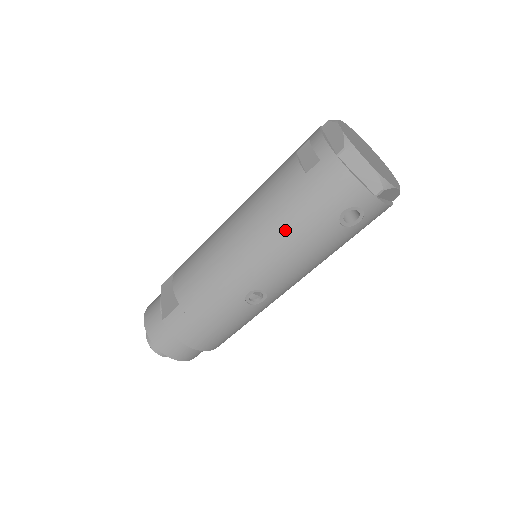
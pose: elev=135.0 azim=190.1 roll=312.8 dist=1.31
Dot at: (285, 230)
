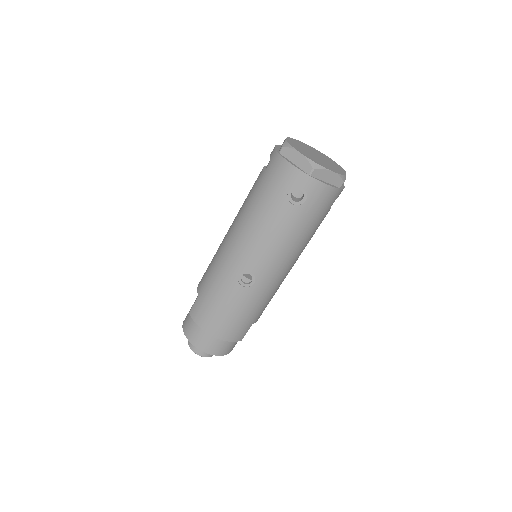
Dot at: (254, 215)
